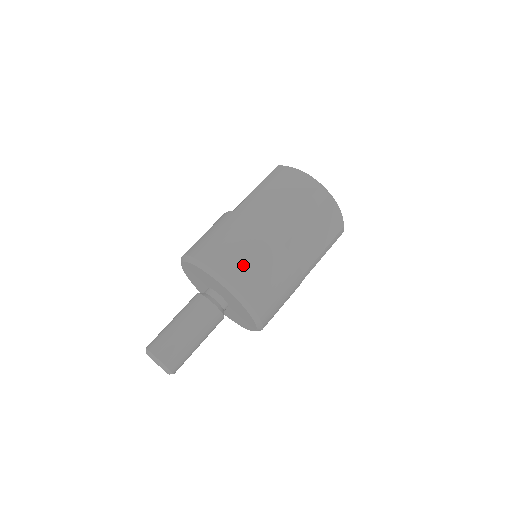
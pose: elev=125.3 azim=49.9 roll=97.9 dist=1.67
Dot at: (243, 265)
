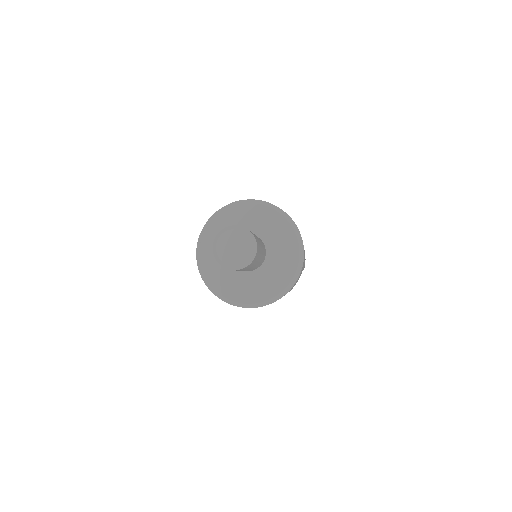
Dot at: occluded
